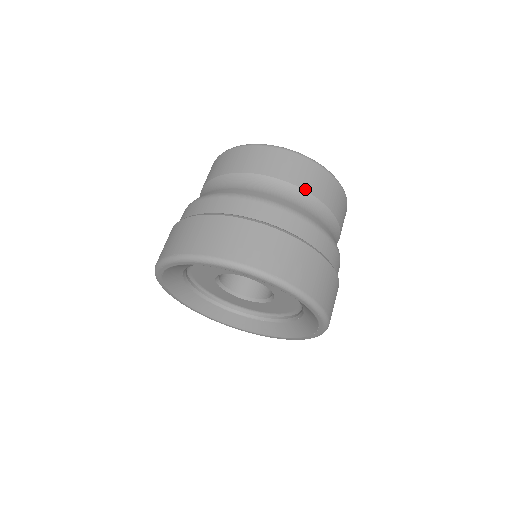
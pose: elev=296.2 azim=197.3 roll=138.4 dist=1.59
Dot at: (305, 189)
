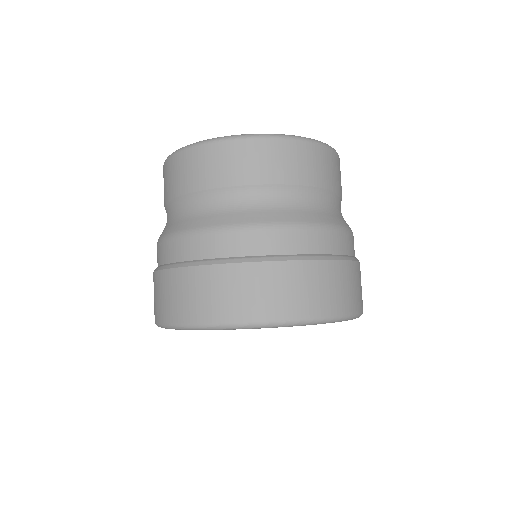
Dot at: (278, 183)
